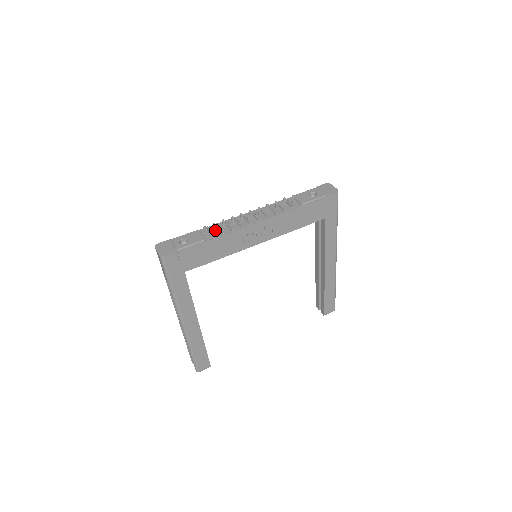
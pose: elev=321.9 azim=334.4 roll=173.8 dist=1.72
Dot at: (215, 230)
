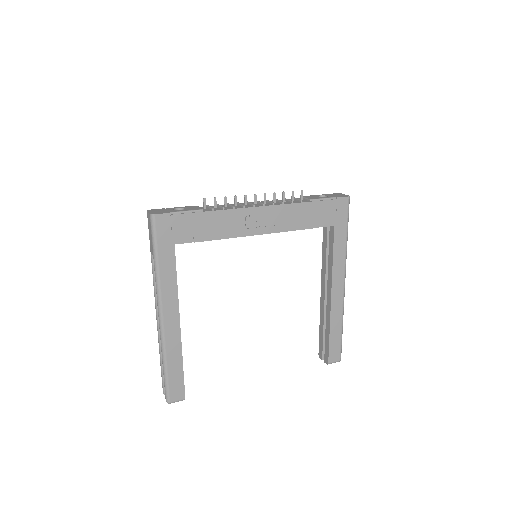
Dot at: (215, 206)
